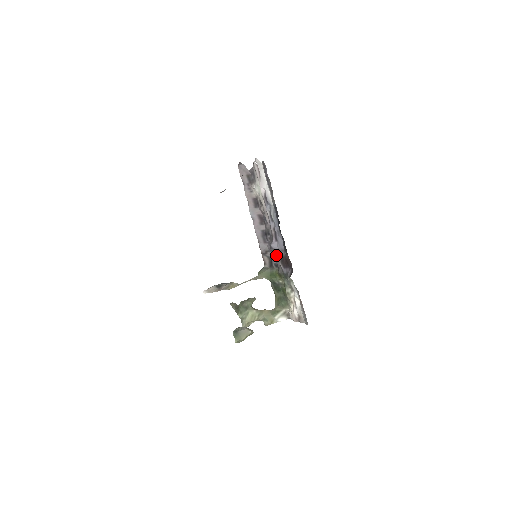
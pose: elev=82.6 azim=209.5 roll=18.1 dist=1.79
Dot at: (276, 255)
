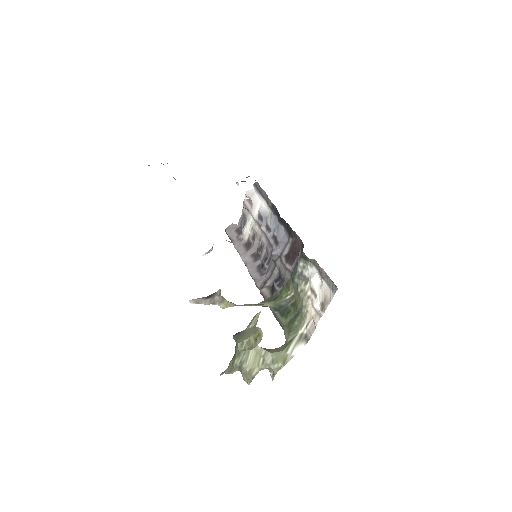
Dot at: (279, 266)
